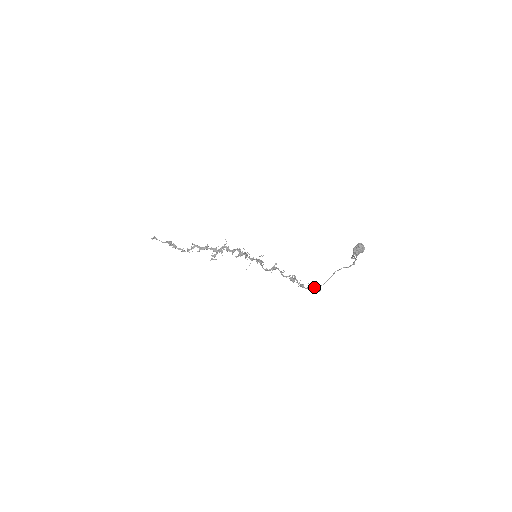
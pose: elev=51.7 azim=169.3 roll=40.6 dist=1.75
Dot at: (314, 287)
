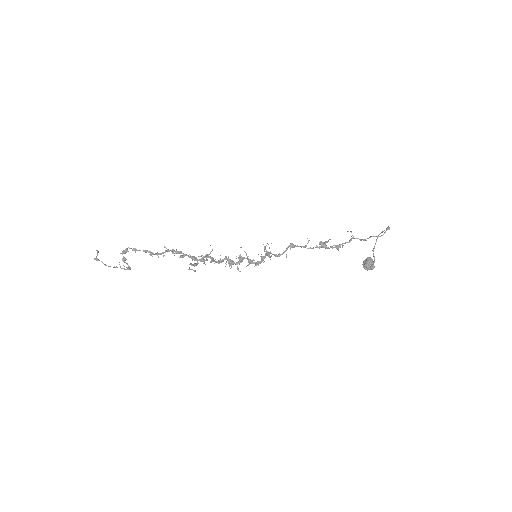
Dot at: (358, 238)
